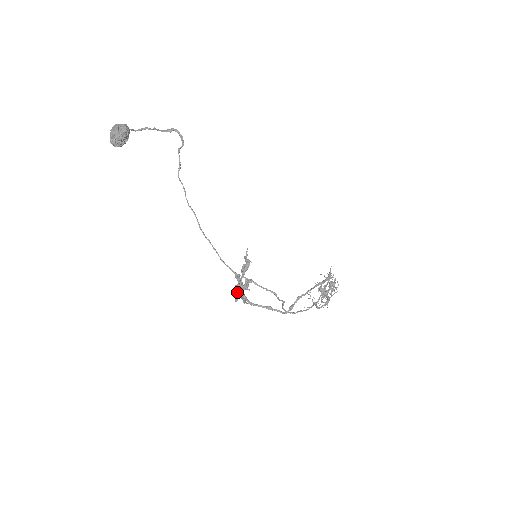
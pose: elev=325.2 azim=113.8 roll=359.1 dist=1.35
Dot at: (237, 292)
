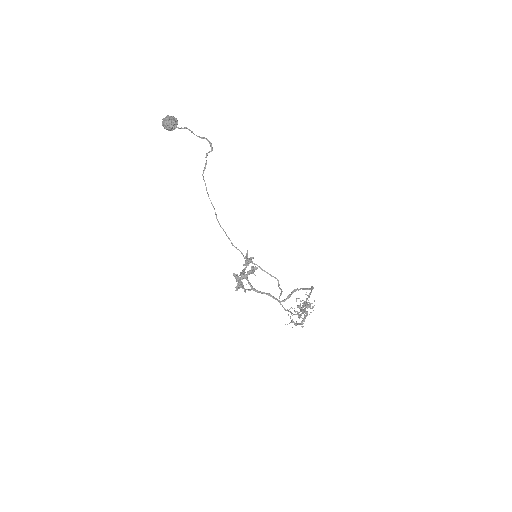
Dot at: (243, 276)
